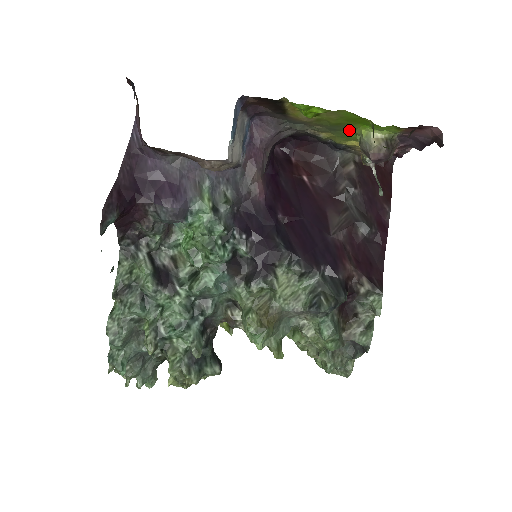
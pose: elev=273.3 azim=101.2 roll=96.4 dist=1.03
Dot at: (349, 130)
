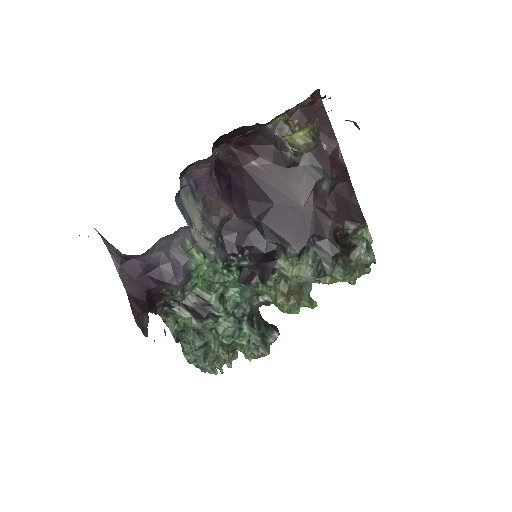
Dot at: occluded
